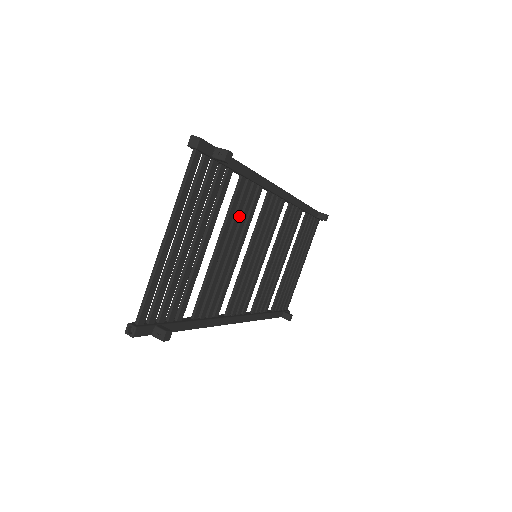
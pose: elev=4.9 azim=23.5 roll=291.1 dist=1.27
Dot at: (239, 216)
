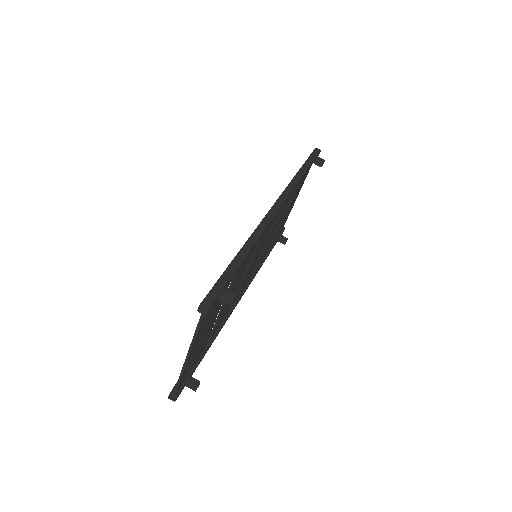
Dot at: (241, 270)
